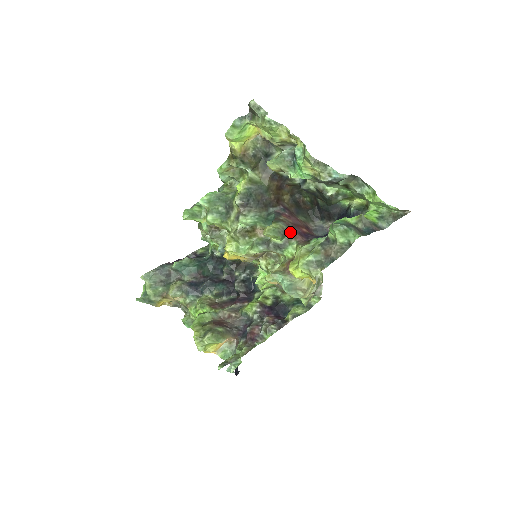
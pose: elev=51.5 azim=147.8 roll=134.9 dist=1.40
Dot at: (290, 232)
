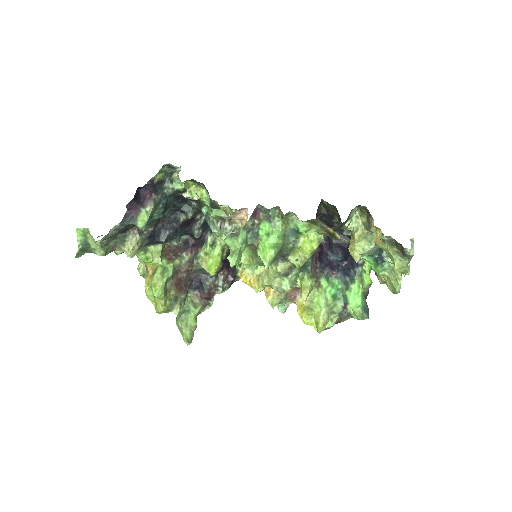
Dot at: occluded
